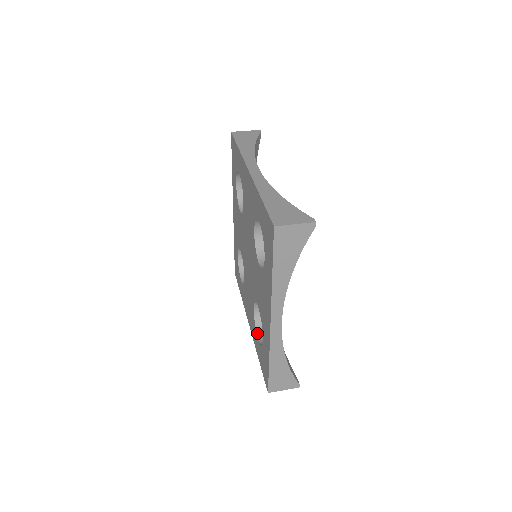
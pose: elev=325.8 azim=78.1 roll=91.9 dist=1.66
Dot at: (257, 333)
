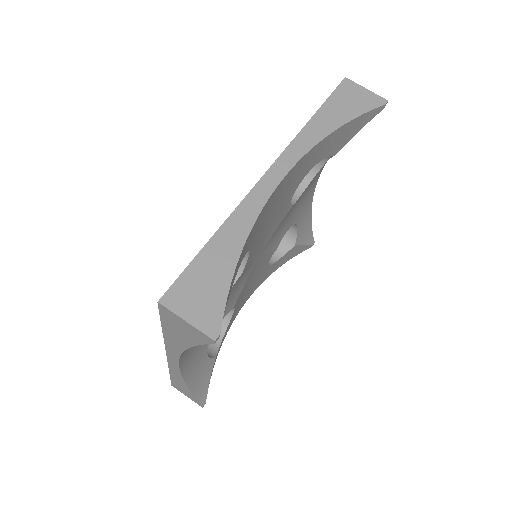
Dot at: occluded
